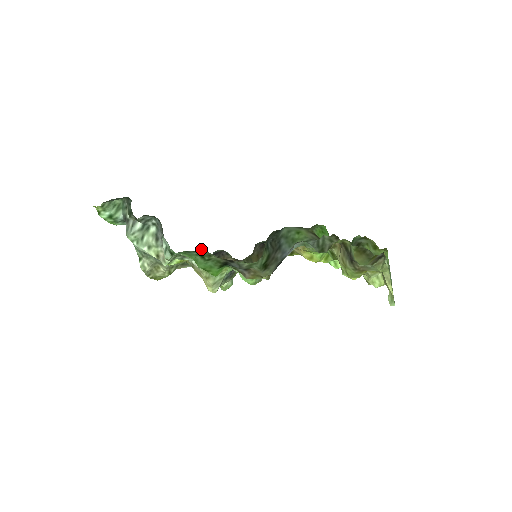
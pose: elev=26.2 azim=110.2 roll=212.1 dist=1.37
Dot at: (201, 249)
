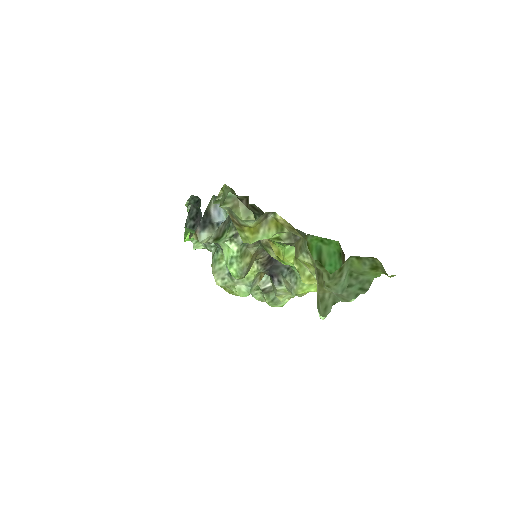
Dot at: occluded
